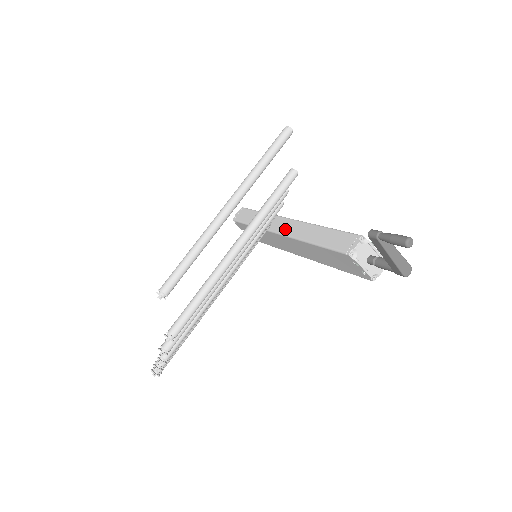
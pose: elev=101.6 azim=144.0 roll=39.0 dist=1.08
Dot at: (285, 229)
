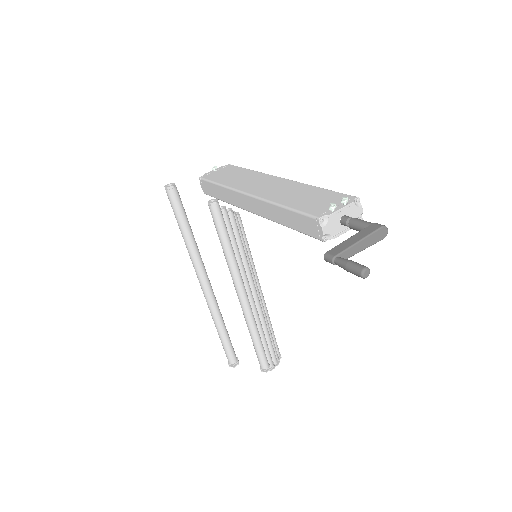
Dot at: (252, 209)
